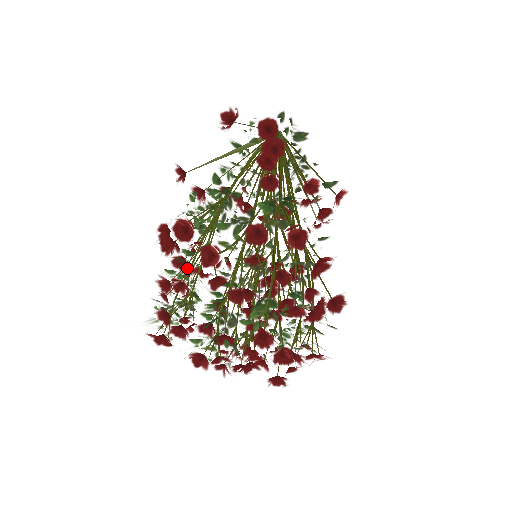
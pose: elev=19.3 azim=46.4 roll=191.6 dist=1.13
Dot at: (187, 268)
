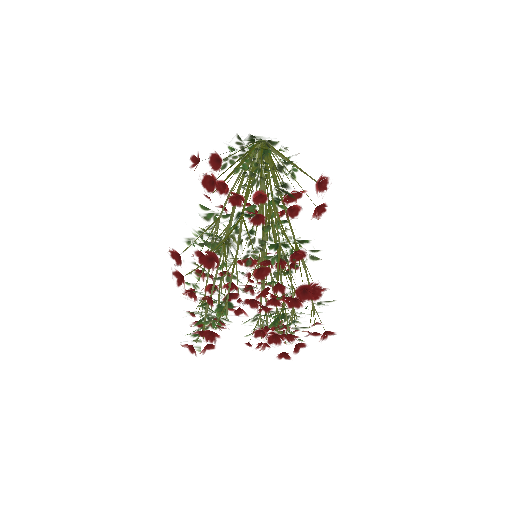
Dot at: (203, 277)
